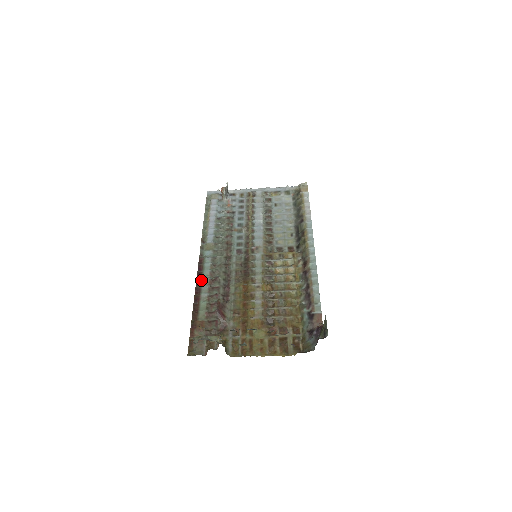
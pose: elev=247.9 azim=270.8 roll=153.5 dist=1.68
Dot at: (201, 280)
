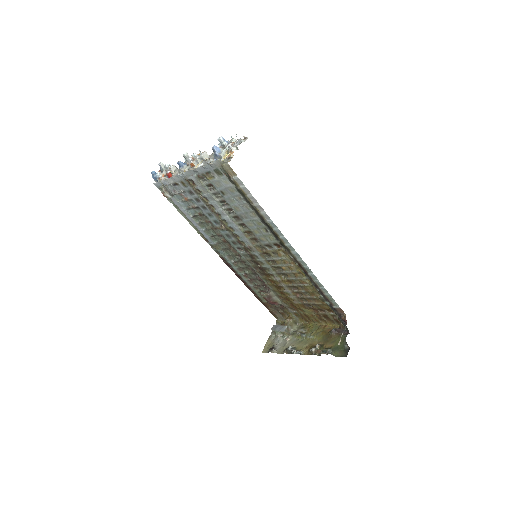
Dot at: (238, 275)
